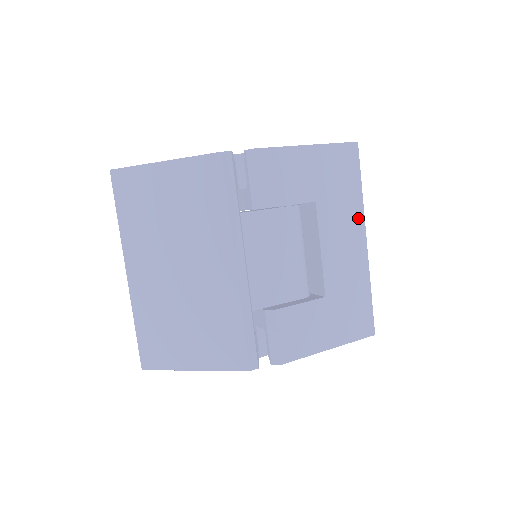
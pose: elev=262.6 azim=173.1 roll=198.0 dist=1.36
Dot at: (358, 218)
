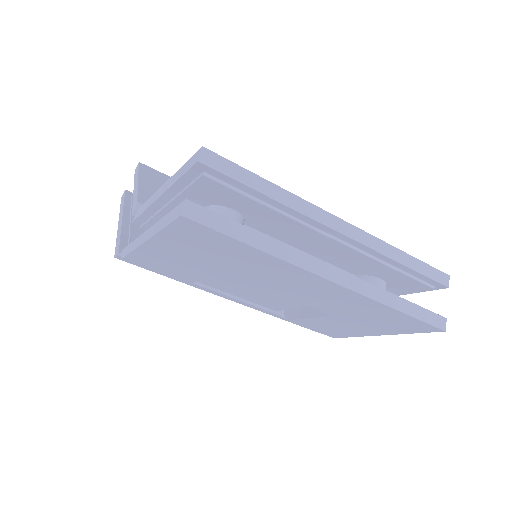
Dot at: (293, 271)
